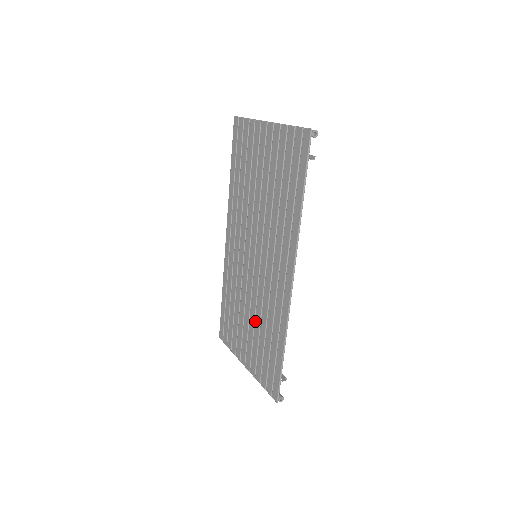
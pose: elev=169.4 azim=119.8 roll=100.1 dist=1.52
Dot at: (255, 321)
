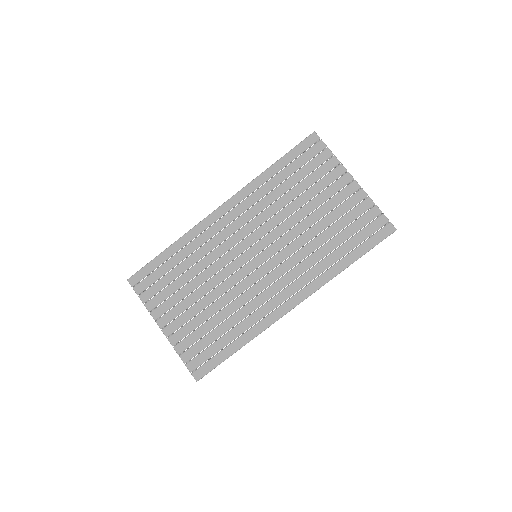
Dot at: (213, 304)
